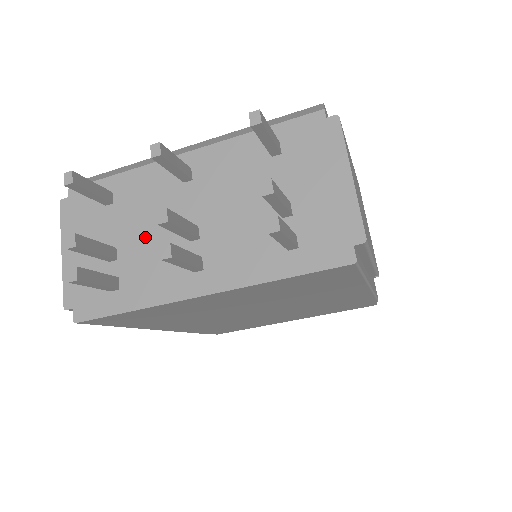
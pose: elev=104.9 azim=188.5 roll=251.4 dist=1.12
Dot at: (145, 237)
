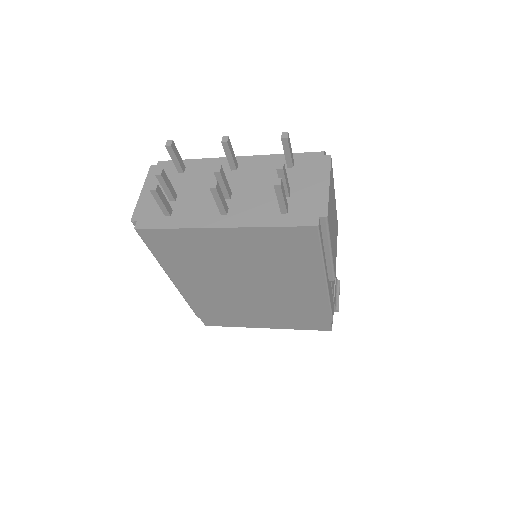
Dot at: (197, 193)
